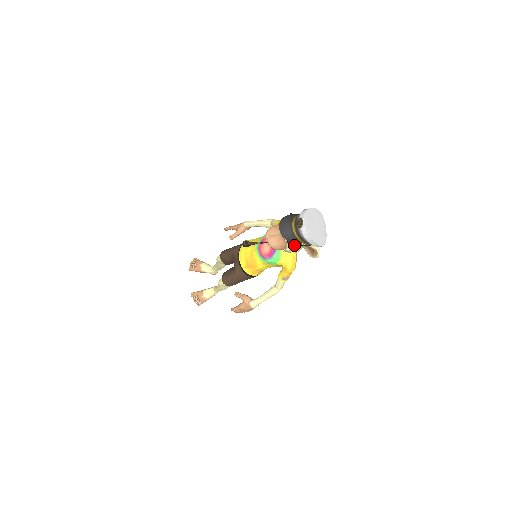
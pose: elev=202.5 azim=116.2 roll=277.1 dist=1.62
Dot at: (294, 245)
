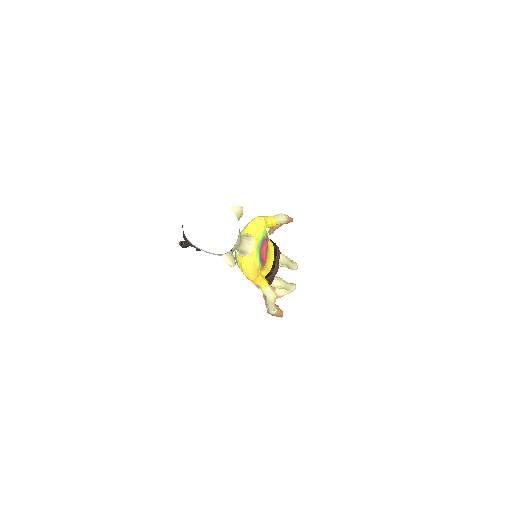
Dot at: (197, 250)
